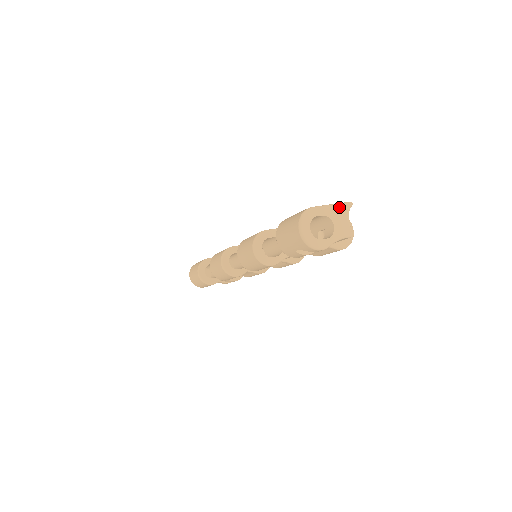
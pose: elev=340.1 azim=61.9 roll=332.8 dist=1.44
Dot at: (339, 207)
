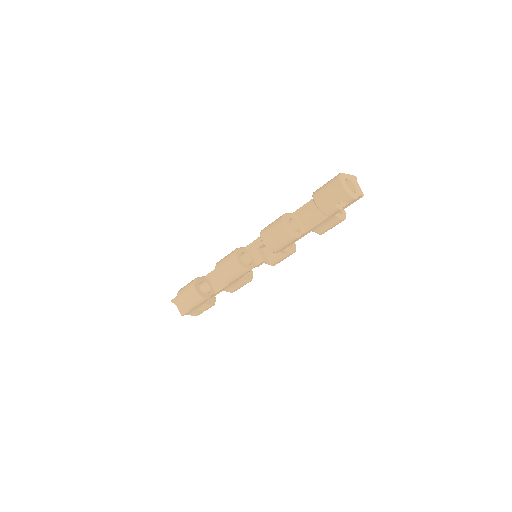
Dot at: (352, 177)
